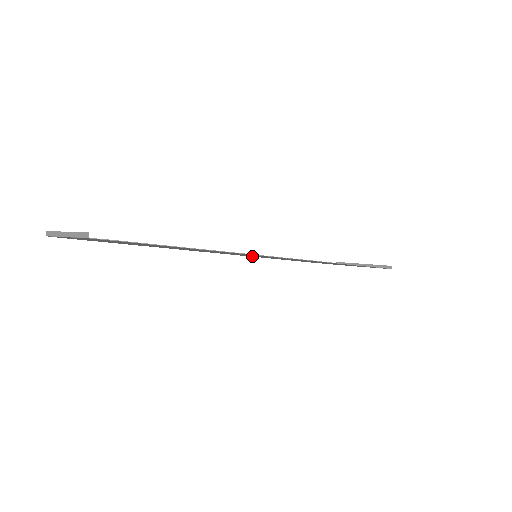
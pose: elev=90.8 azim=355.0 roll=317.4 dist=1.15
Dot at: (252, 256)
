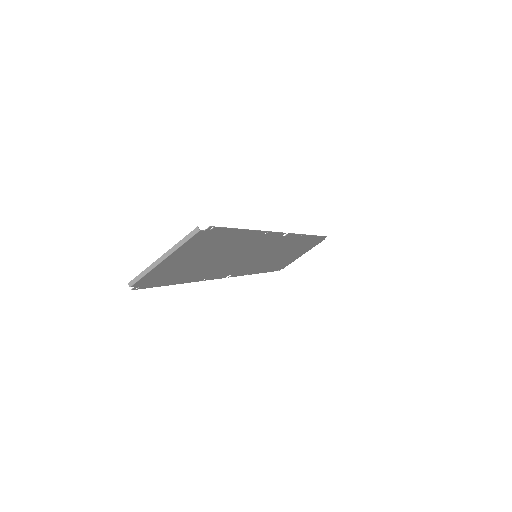
Dot at: (244, 270)
